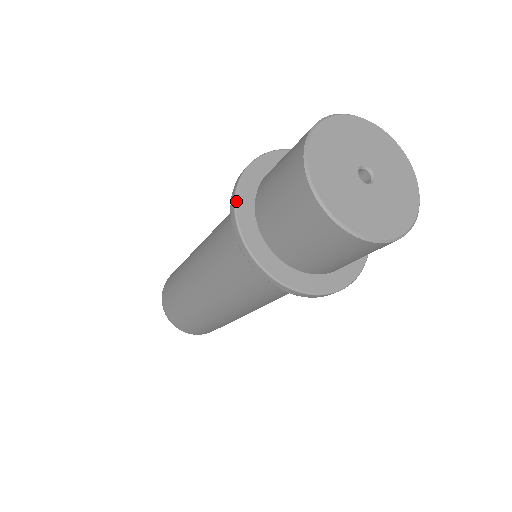
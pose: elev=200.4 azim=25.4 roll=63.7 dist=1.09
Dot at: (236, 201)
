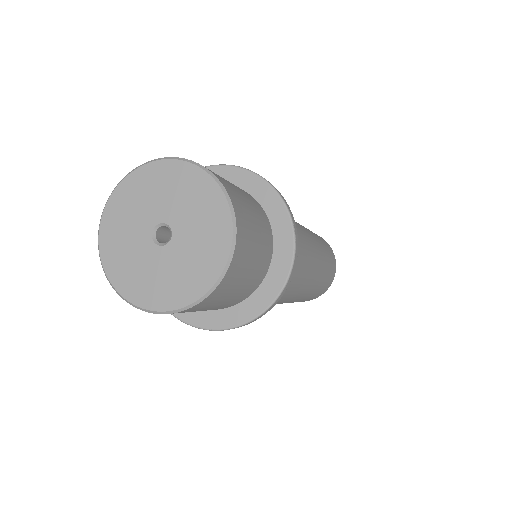
Dot at: occluded
